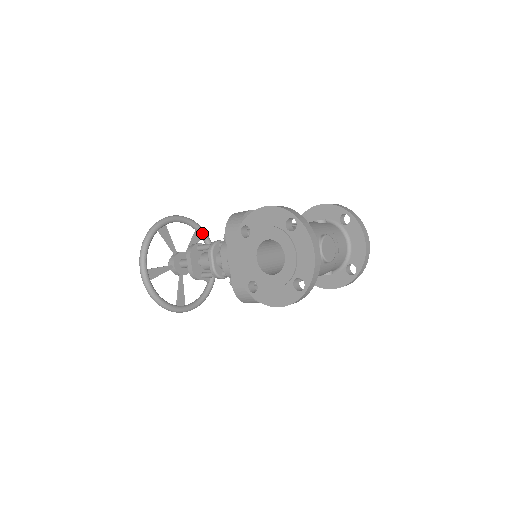
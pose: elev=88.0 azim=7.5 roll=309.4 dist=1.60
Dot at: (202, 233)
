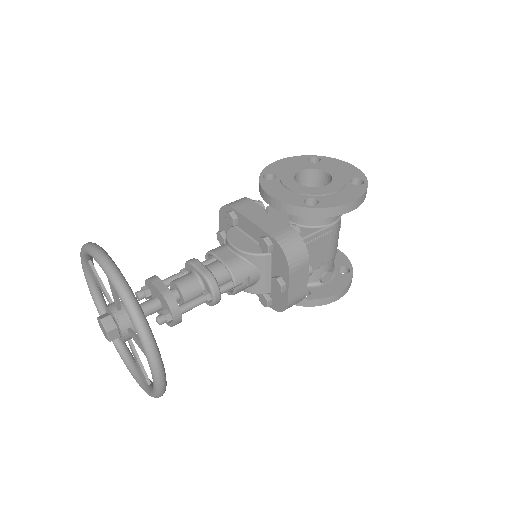
Dot at: occluded
